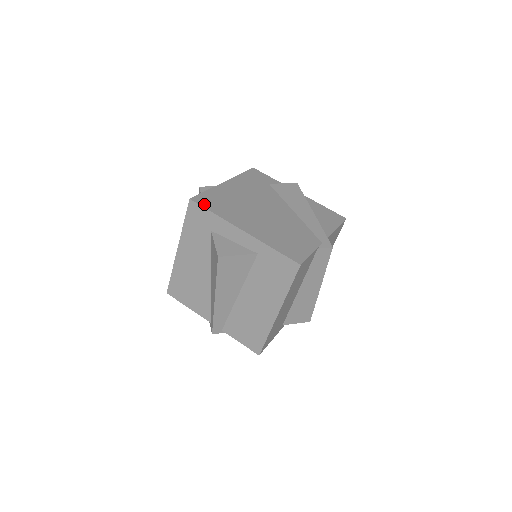
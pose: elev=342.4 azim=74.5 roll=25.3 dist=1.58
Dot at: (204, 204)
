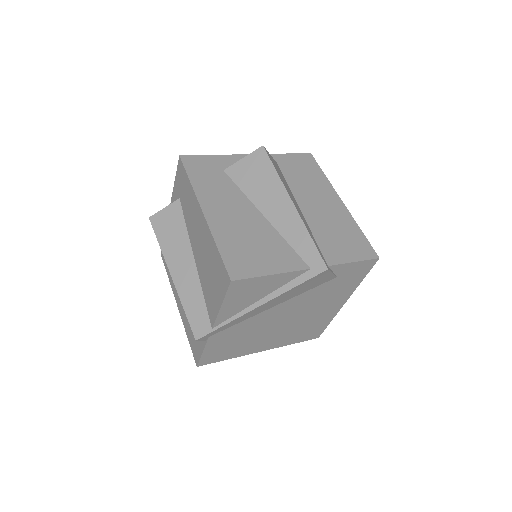
Dot at: occluded
